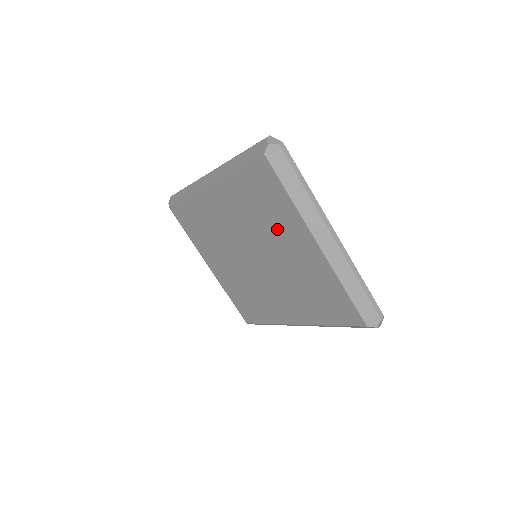
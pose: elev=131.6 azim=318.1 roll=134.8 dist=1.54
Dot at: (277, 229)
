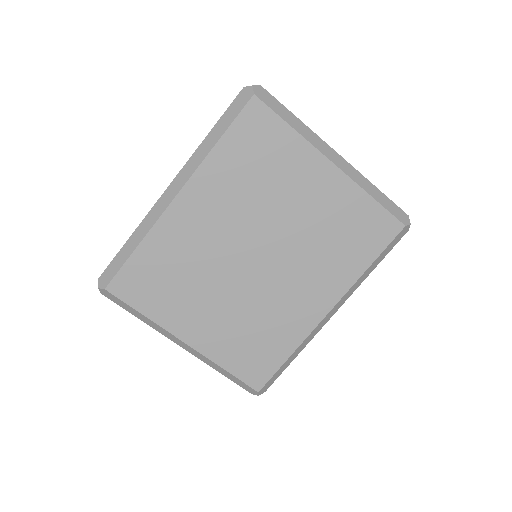
Dot at: (283, 183)
